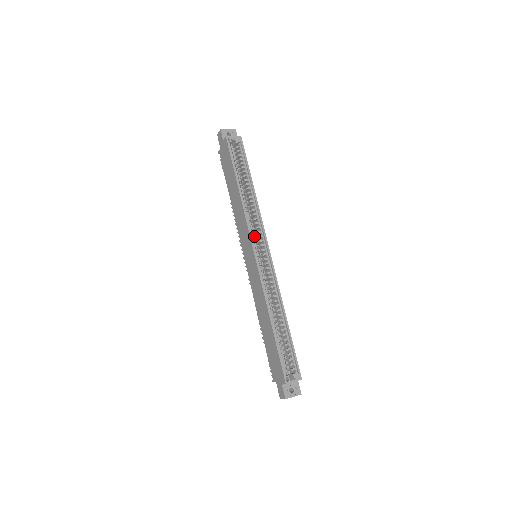
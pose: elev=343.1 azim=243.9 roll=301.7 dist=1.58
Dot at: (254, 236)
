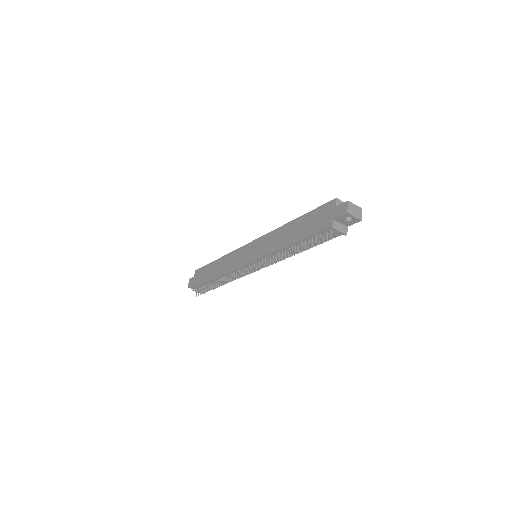
Dot at: occluded
